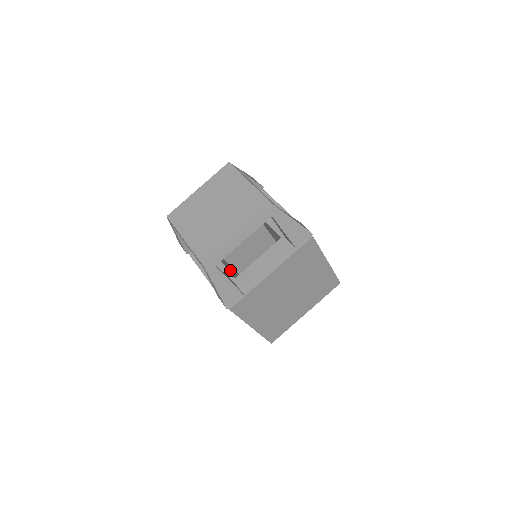
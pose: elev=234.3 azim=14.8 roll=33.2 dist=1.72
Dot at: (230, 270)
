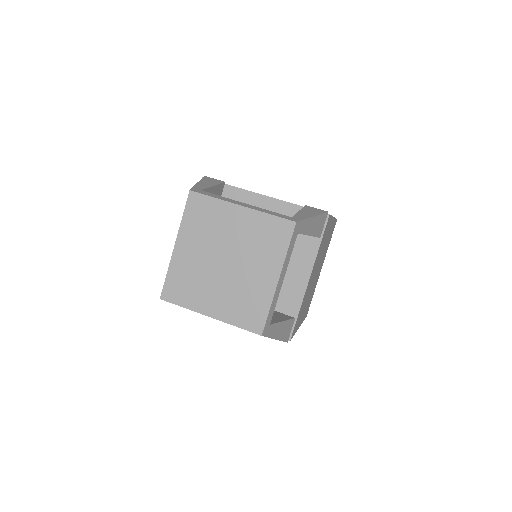
Dot at: occluded
